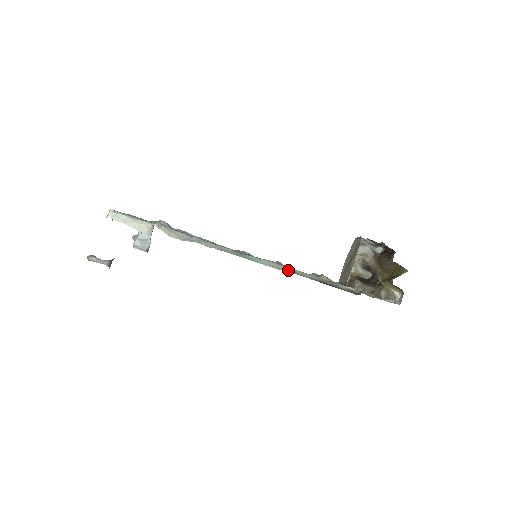
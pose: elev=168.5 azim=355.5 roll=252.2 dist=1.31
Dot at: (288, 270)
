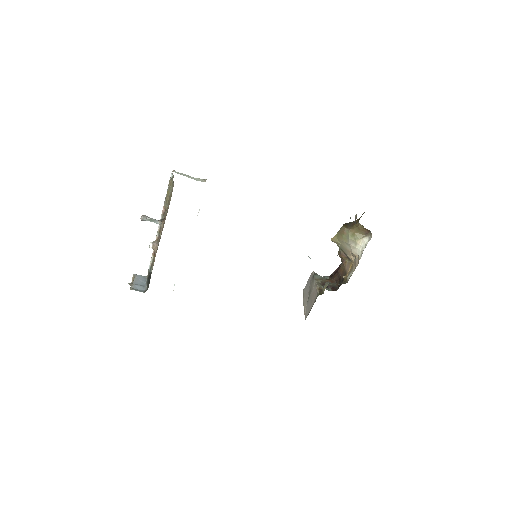
Dot at: occluded
